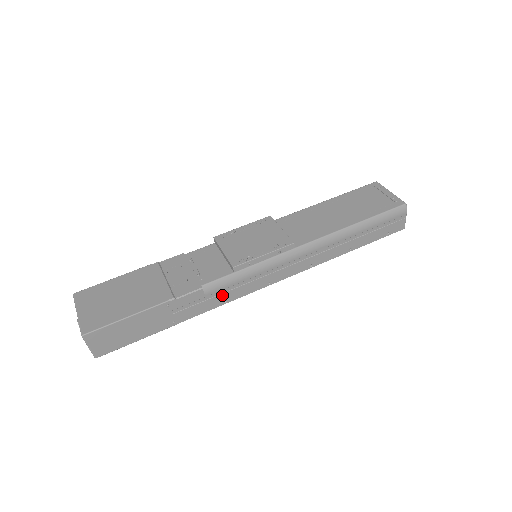
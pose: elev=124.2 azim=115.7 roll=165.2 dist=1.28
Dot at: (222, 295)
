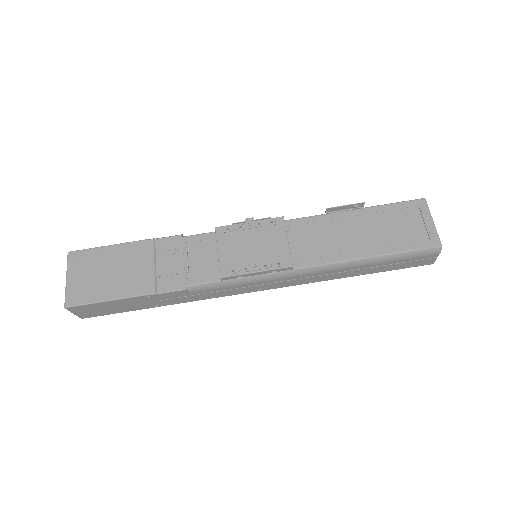
Dot at: (208, 294)
